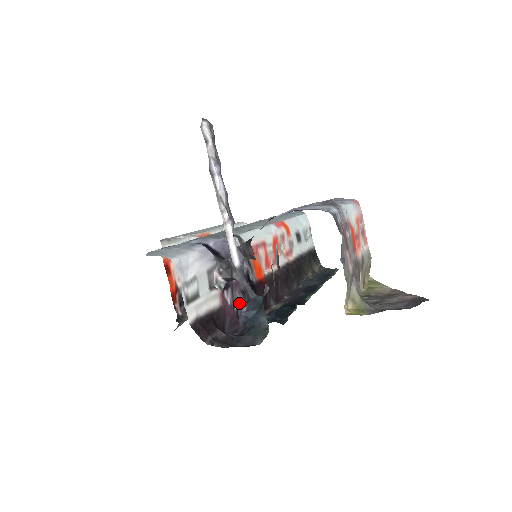
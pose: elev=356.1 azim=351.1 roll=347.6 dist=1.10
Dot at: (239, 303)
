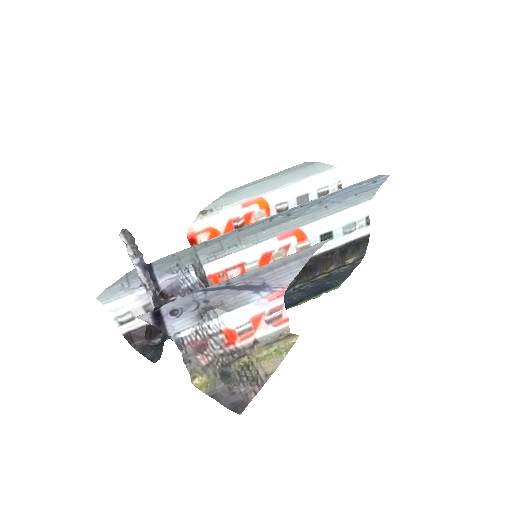
Dot at: occluded
